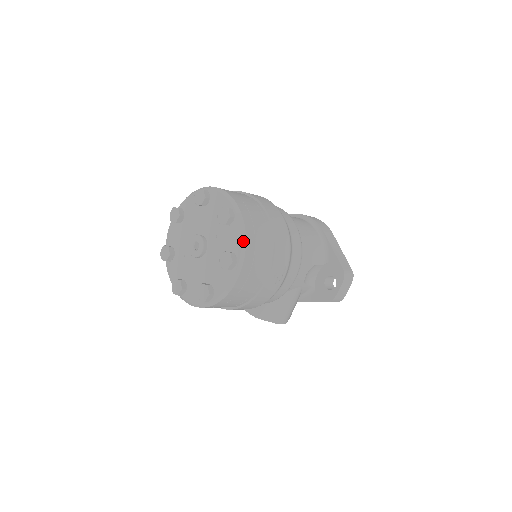
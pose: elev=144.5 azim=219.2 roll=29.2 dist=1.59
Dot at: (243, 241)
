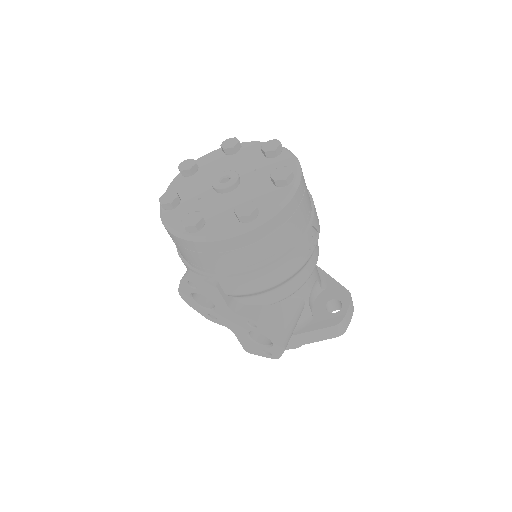
Dot at: (298, 164)
